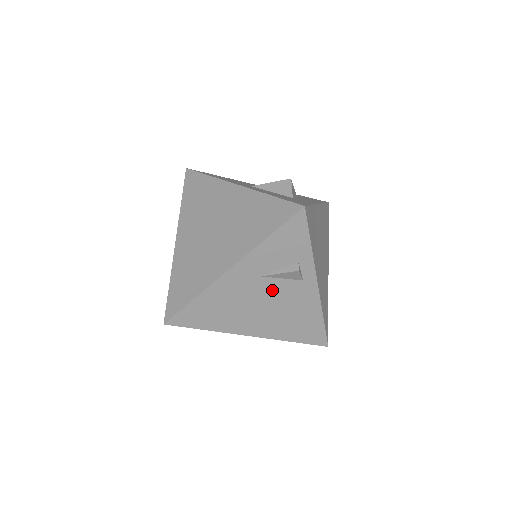
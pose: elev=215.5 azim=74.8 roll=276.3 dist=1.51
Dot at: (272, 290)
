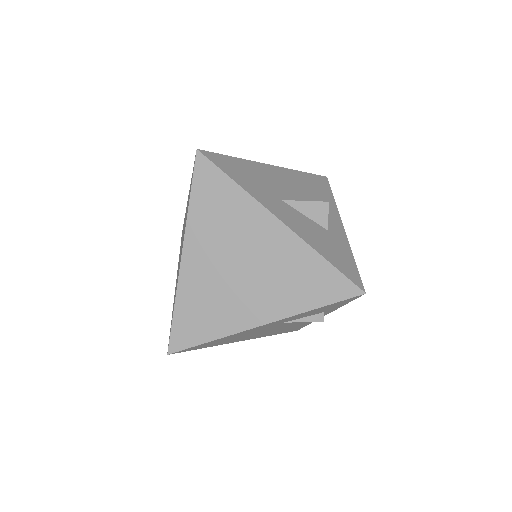
Dot at: (285, 324)
